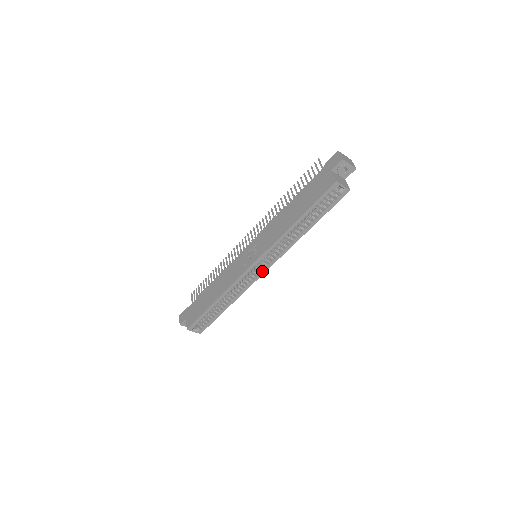
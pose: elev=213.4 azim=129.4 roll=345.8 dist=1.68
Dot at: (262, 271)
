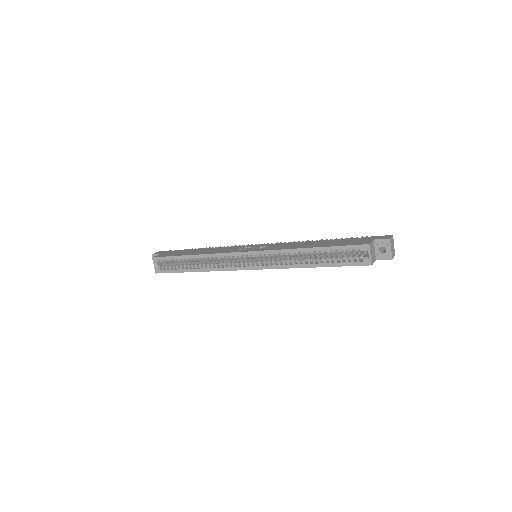
Dot at: (247, 266)
